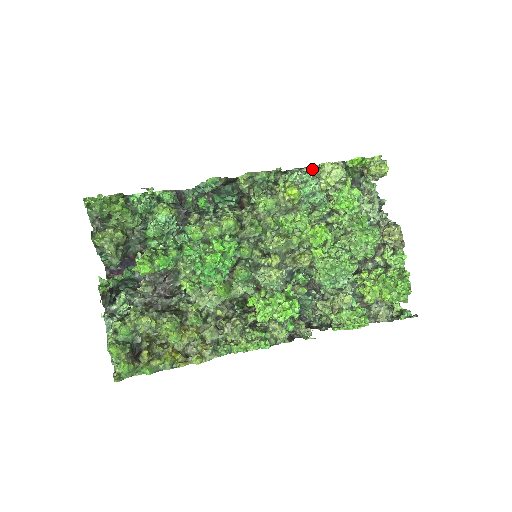
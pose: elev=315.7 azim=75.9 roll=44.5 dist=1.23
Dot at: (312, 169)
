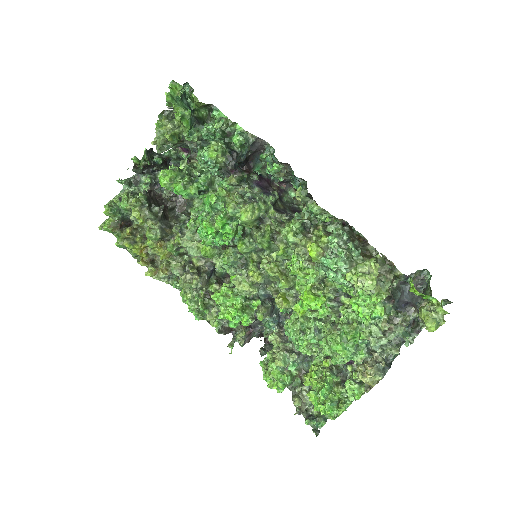
Dot at: (356, 252)
